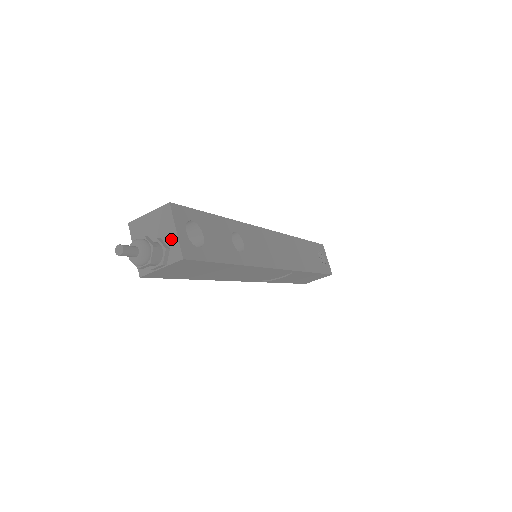
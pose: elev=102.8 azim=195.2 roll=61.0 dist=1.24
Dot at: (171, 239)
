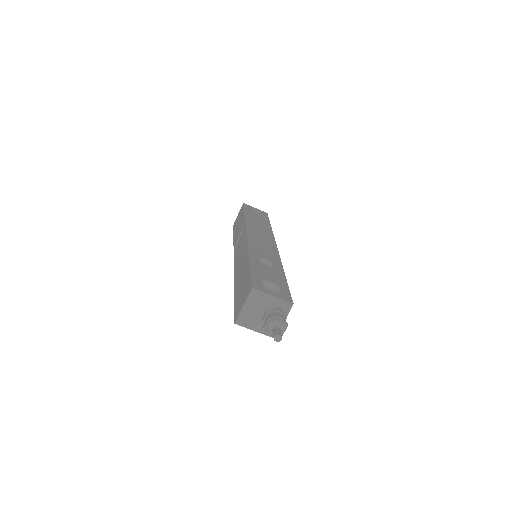
Dot at: (275, 303)
